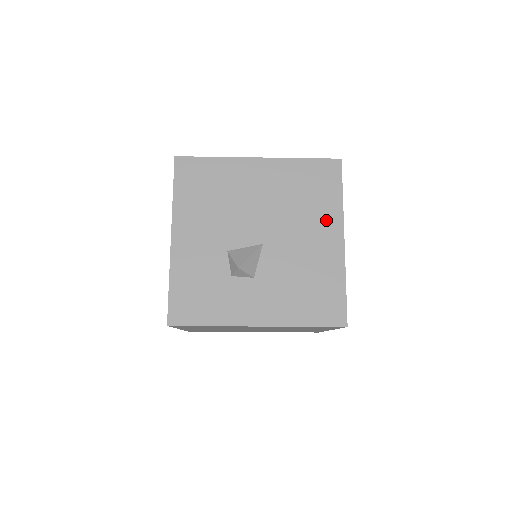
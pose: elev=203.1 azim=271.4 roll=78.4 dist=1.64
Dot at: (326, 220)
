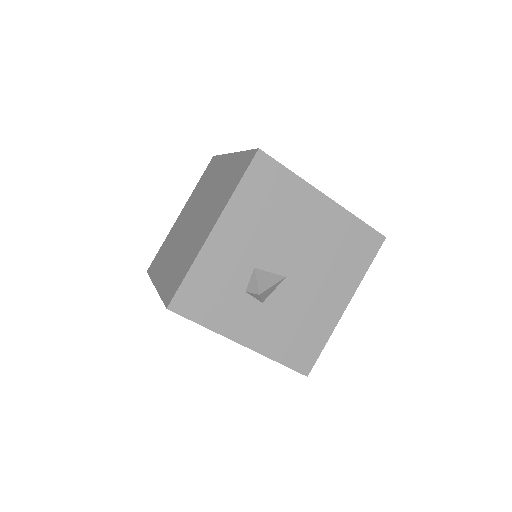
Dot at: (344, 283)
